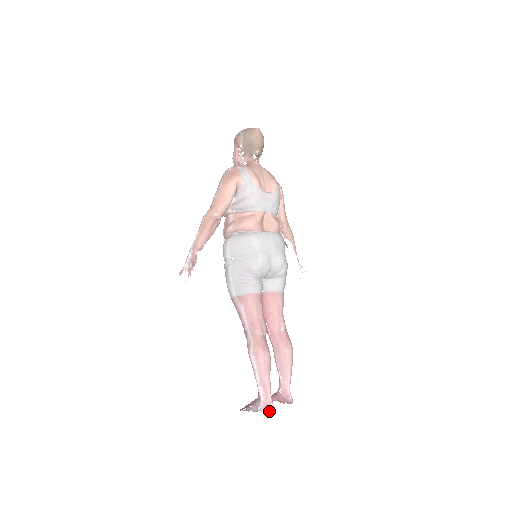
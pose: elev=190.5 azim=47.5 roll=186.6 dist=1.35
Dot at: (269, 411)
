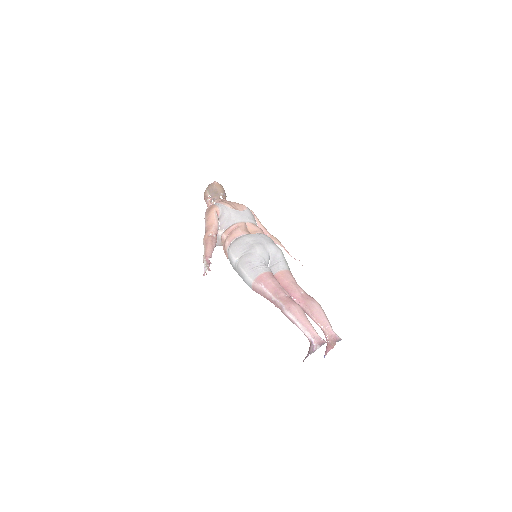
Dot at: occluded
